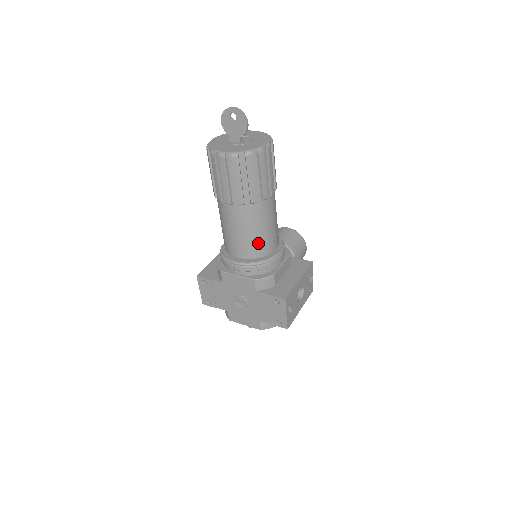
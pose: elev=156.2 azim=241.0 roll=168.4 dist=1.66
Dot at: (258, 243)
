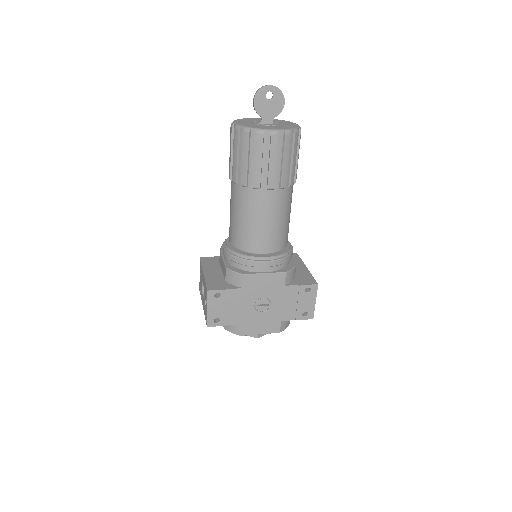
Dot at: (285, 232)
